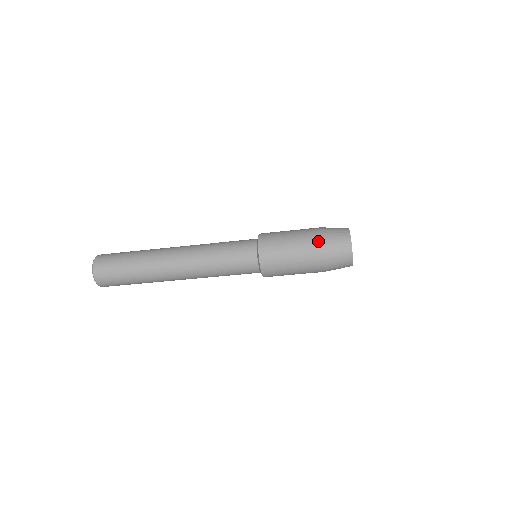
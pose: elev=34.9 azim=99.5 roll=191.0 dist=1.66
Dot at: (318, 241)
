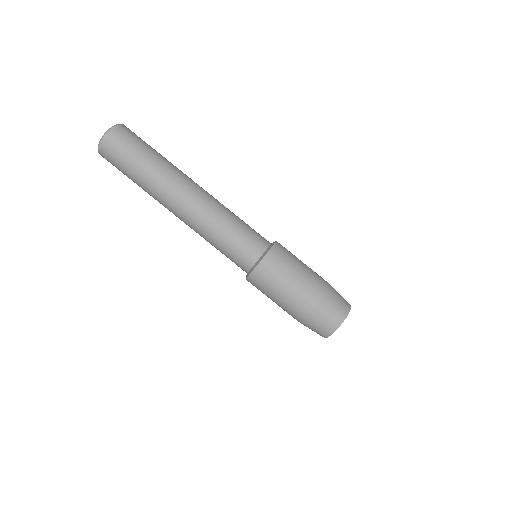
Dot at: (327, 282)
